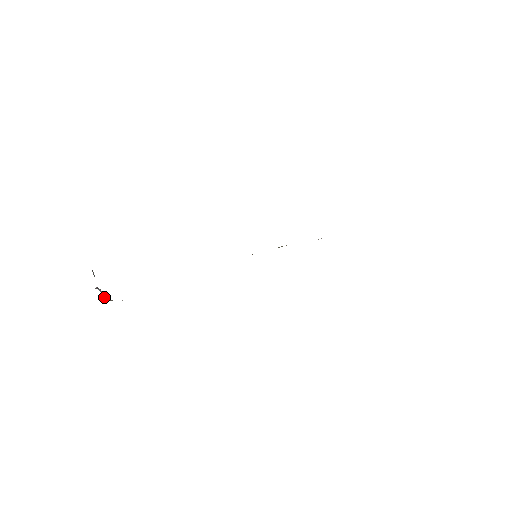
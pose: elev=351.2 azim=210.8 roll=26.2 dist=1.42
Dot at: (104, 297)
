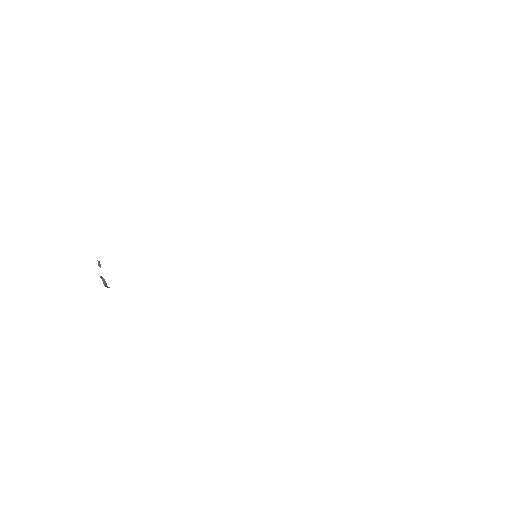
Dot at: (106, 285)
